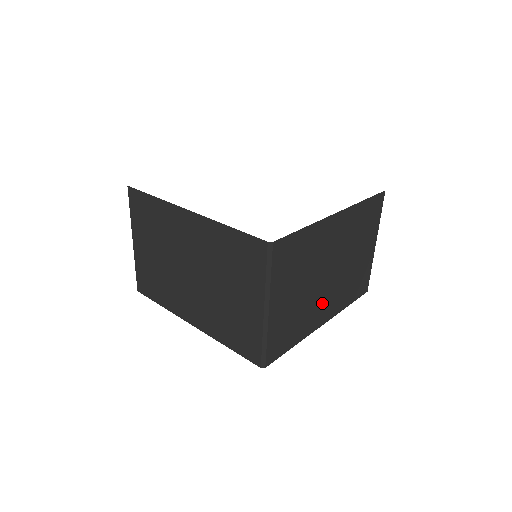
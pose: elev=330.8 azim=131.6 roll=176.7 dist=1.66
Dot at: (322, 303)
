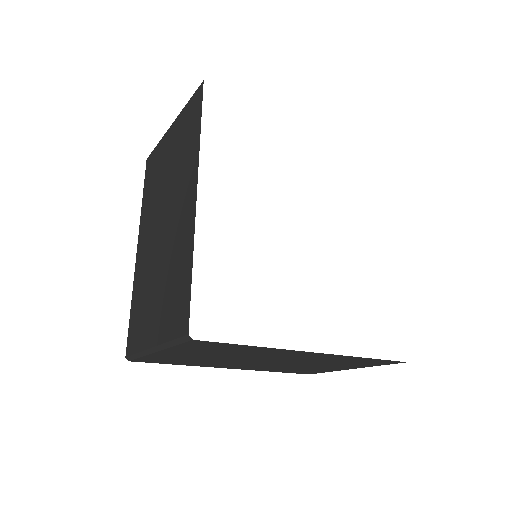
Dot at: (238, 364)
